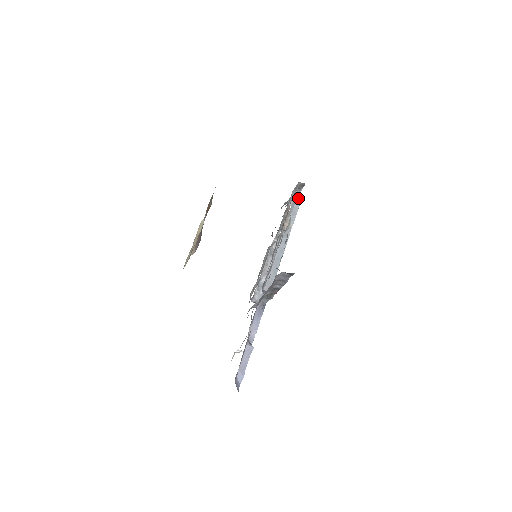
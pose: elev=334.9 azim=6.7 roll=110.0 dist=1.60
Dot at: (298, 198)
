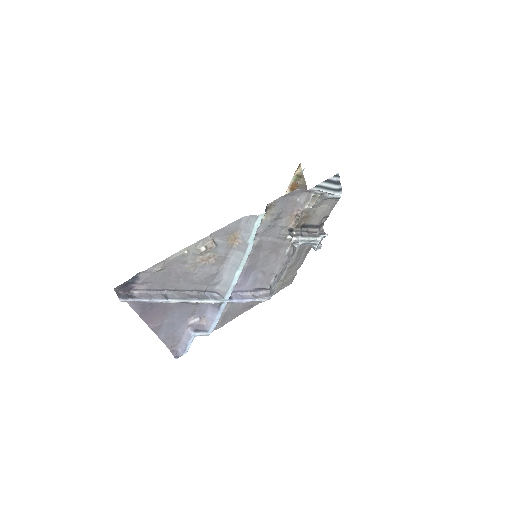
Dot at: (253, 216)
